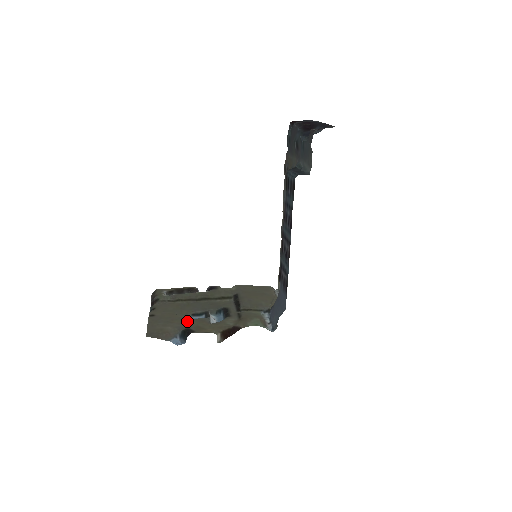
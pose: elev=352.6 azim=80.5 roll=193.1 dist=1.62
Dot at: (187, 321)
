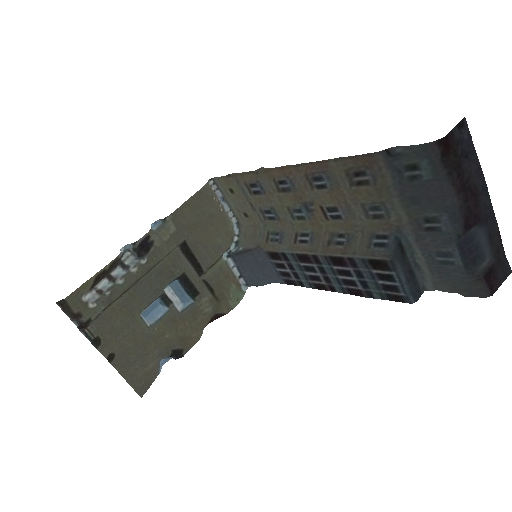
Dot at: (161, 337)
